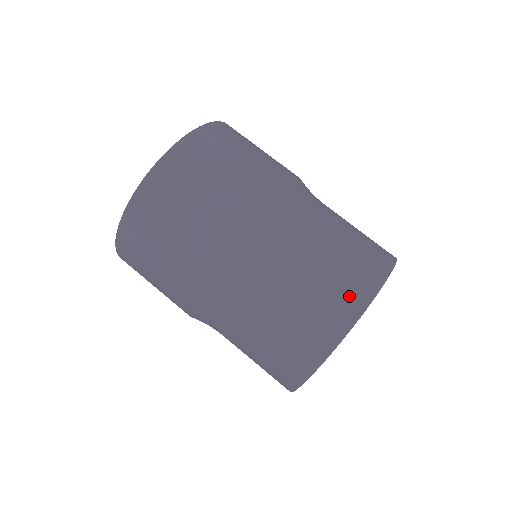
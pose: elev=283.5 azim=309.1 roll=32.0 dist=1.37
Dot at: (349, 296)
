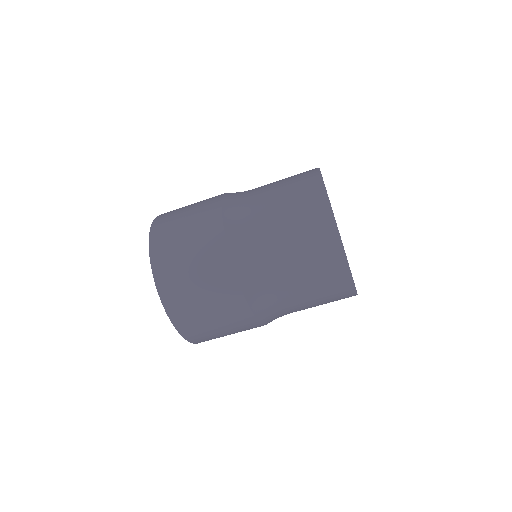
Dot at: occluded
